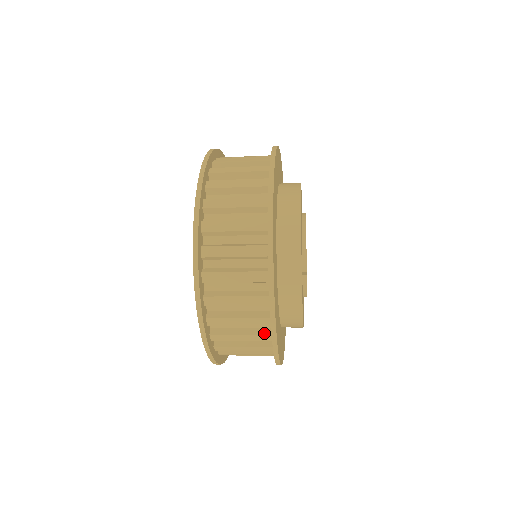
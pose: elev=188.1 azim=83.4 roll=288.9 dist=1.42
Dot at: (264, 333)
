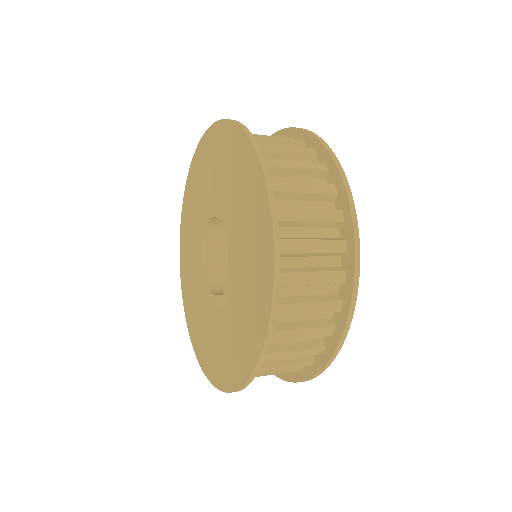
Dot at: occluded
